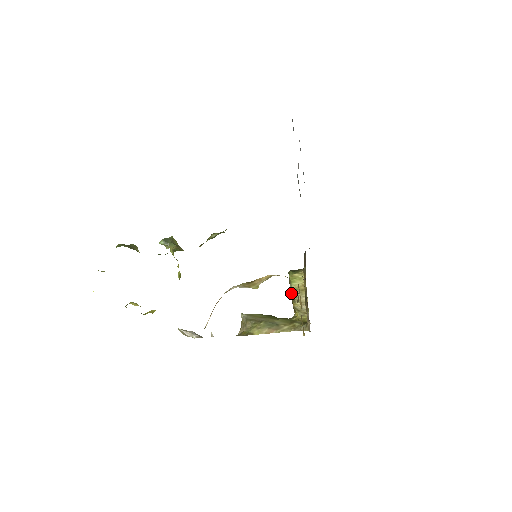
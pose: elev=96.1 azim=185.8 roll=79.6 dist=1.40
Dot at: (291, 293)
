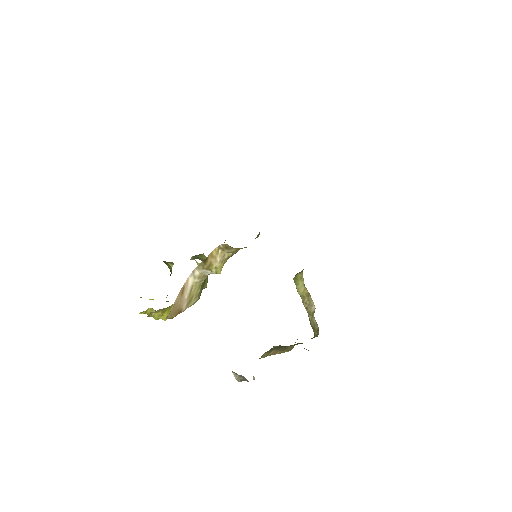
Dot at: (304, 305)
